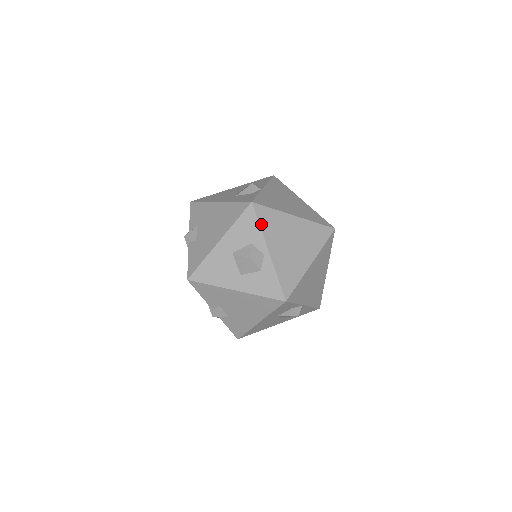
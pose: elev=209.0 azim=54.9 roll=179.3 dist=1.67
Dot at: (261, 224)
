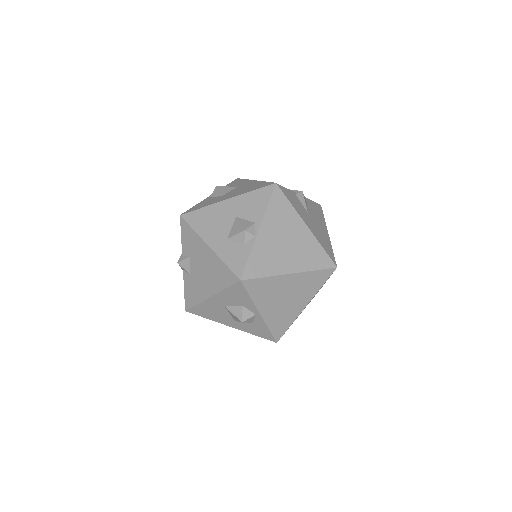
Dot at: (252, 295)
